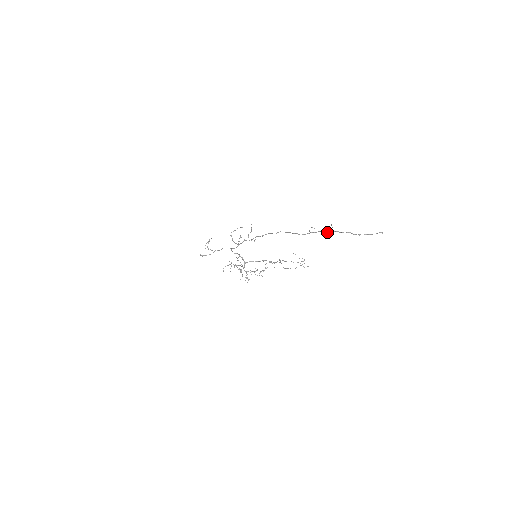
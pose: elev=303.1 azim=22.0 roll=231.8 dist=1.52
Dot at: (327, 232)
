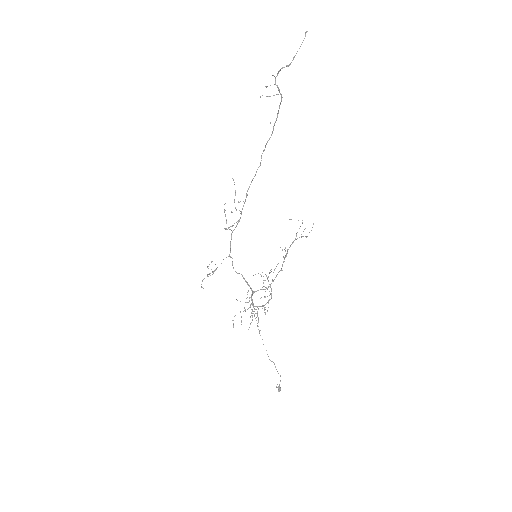
Dot at: occluded
